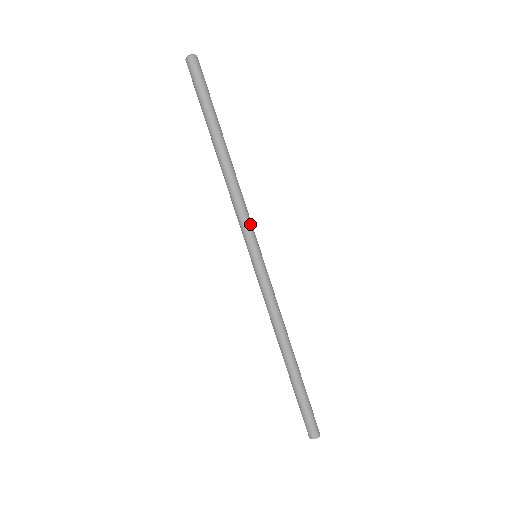
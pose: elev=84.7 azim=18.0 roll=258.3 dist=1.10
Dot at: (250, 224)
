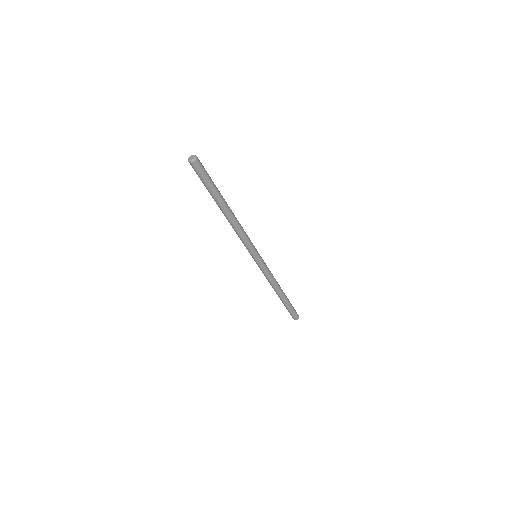
Dot at: (251, 244)
